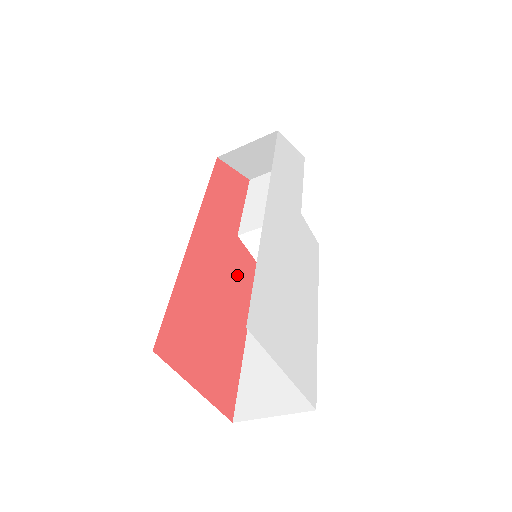
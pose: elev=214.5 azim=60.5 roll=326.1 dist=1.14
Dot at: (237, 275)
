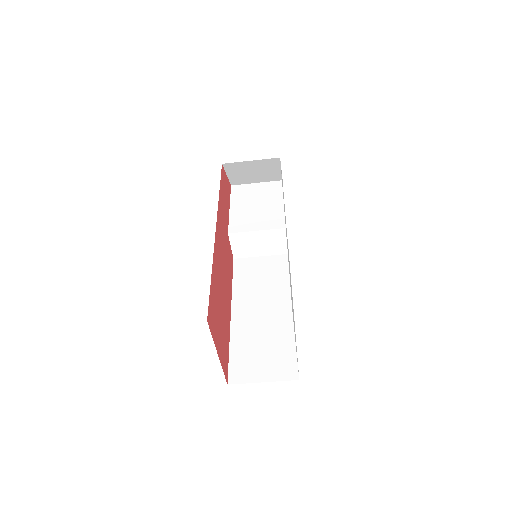
Dot at: (228, 267)
